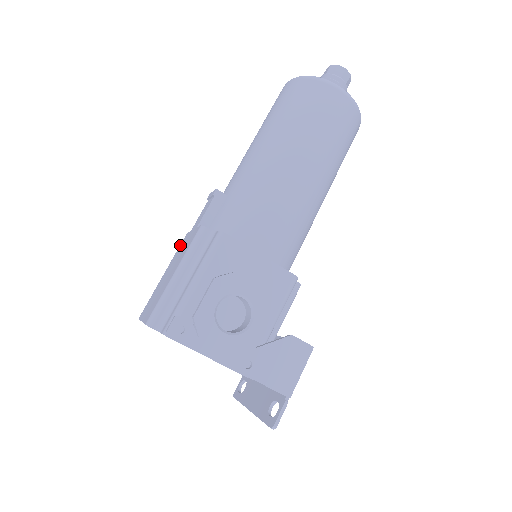
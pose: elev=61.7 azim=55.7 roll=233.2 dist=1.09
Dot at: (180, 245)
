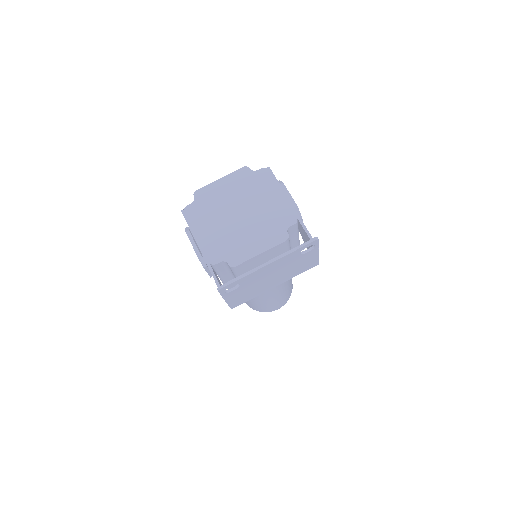
Dot at: occluded
